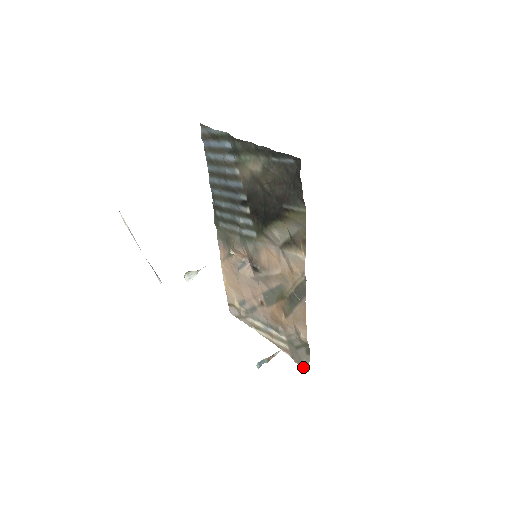
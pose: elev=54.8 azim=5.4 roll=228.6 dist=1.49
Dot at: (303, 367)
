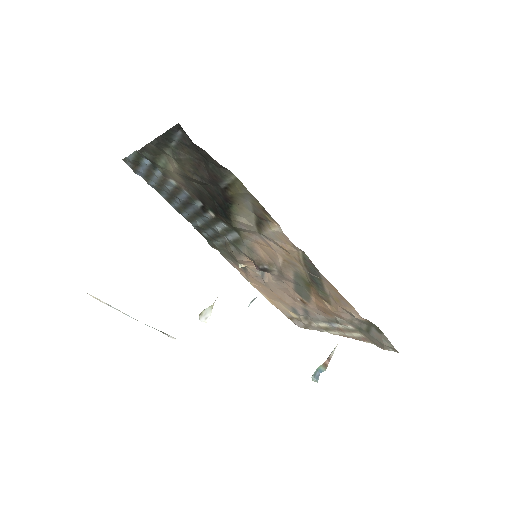
Dot at: (390, 350)
